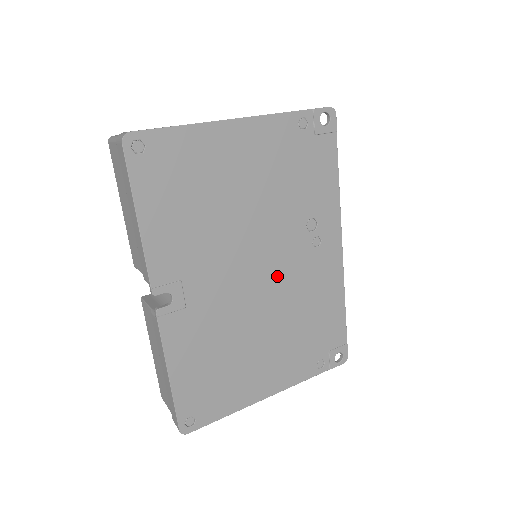
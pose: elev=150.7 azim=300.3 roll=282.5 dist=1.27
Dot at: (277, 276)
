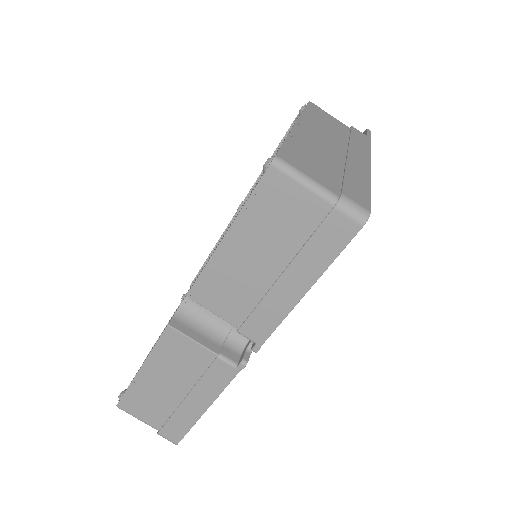
Dot at: occluded
